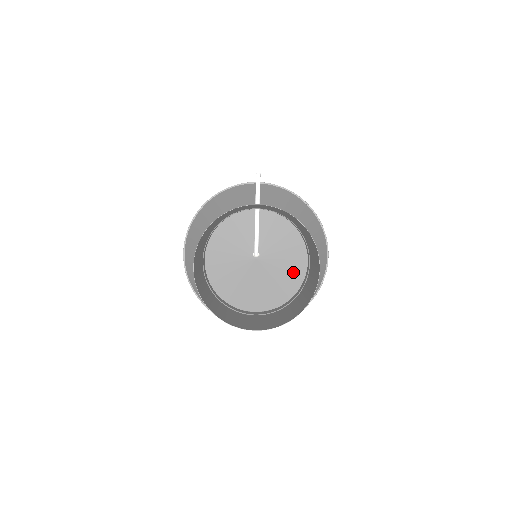
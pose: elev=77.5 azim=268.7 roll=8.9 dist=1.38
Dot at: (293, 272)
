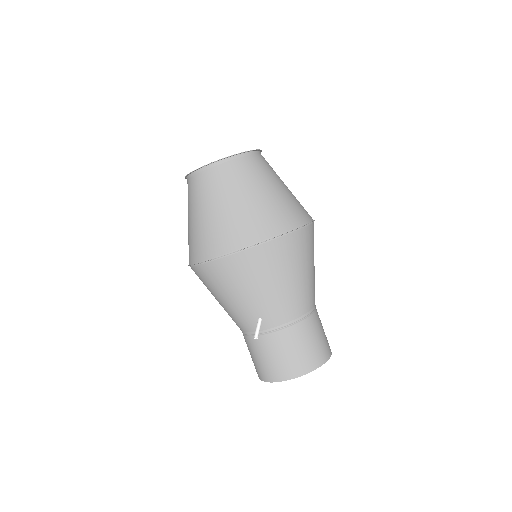
Dot at: occluded
